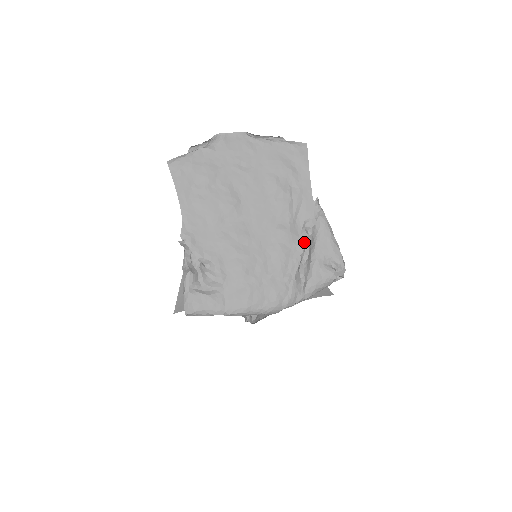
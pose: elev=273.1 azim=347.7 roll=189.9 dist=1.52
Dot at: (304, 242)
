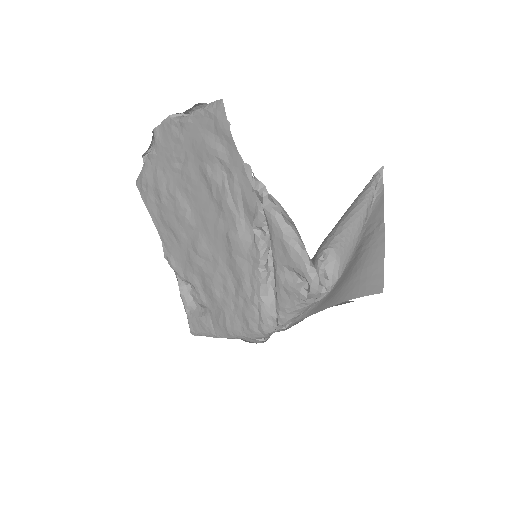
Dot at: (257, 249)
